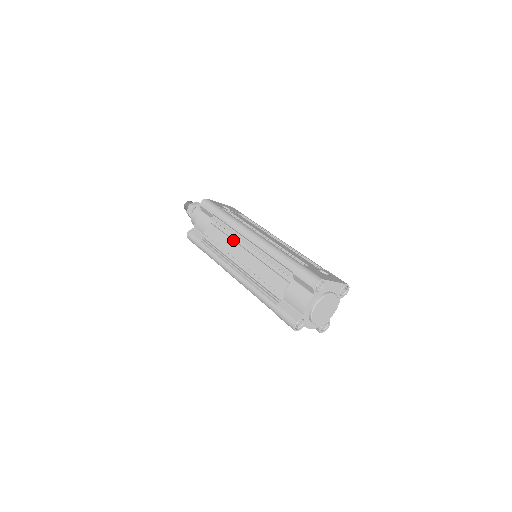
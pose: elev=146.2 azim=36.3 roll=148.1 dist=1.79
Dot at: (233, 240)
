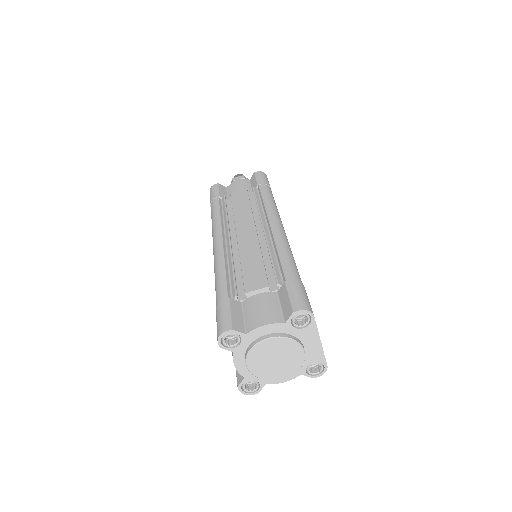
Dot at: occluded
